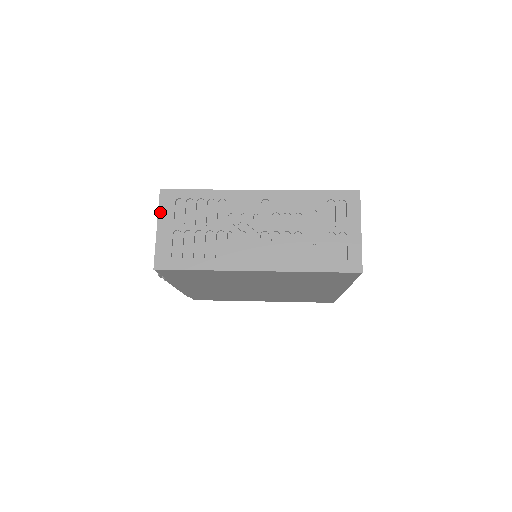
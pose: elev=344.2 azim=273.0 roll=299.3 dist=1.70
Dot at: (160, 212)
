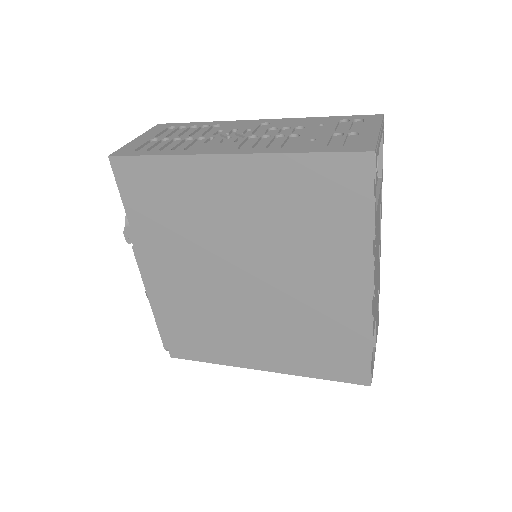
Dot at: (147, 132)
